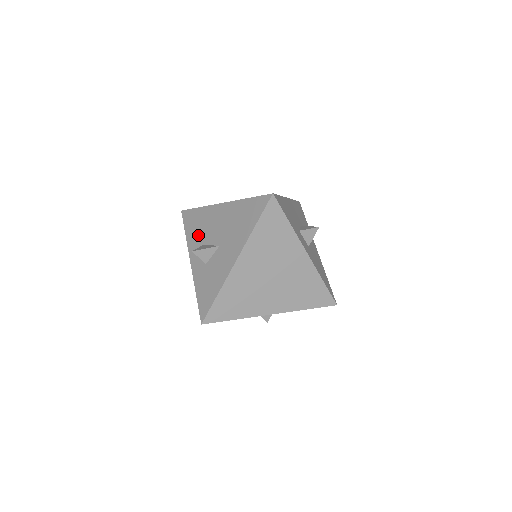
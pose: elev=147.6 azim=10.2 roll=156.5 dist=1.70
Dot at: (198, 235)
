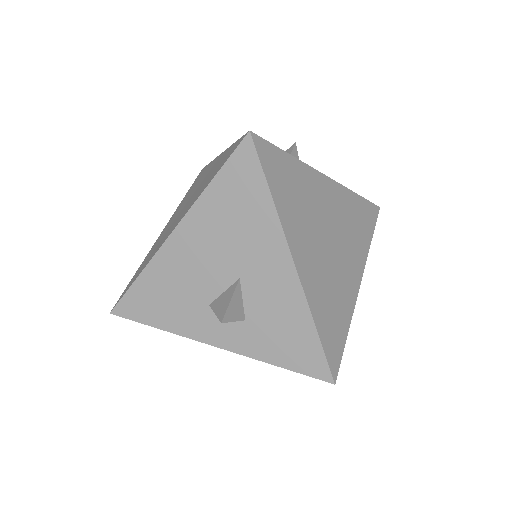
Dot at: (183, 306)
